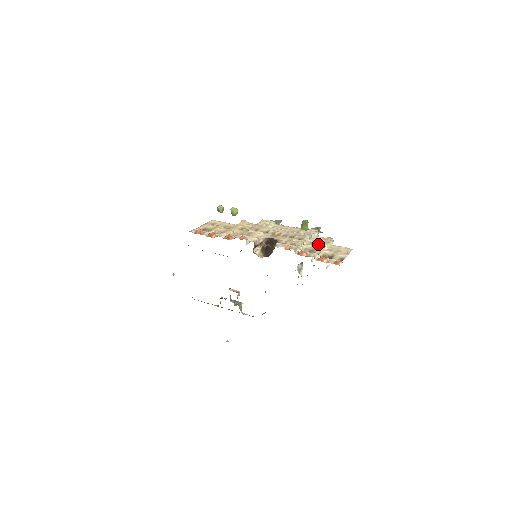
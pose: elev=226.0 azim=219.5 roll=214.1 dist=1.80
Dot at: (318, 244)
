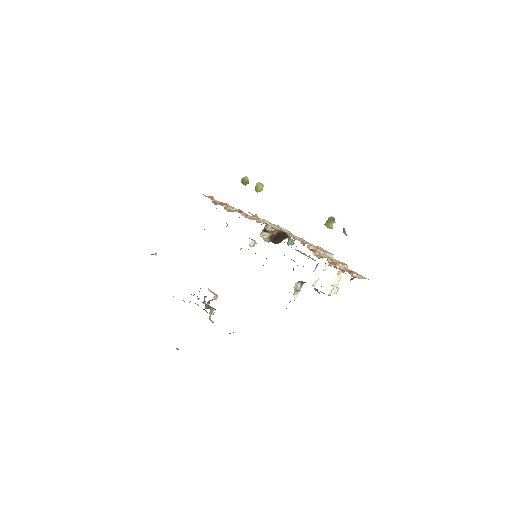
Dot at: occluded
